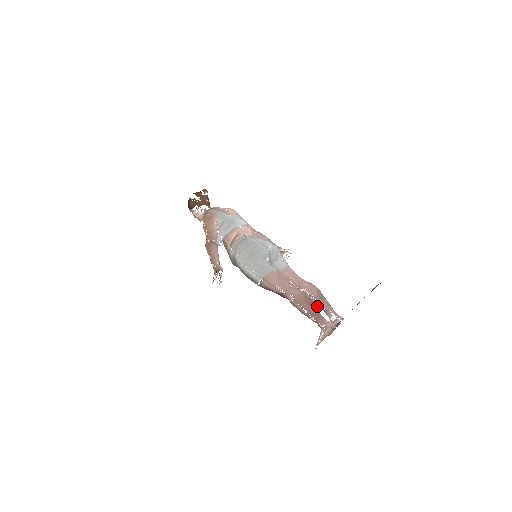
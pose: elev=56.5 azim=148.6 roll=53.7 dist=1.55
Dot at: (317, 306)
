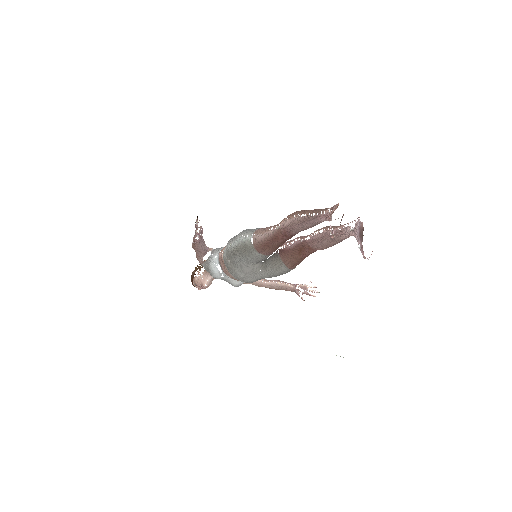
Dot at: (330, 235)
